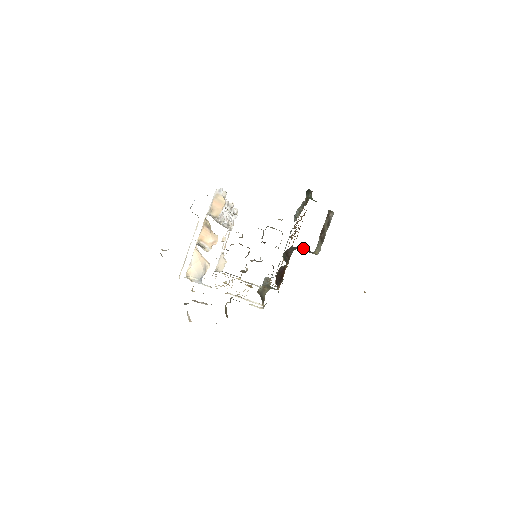
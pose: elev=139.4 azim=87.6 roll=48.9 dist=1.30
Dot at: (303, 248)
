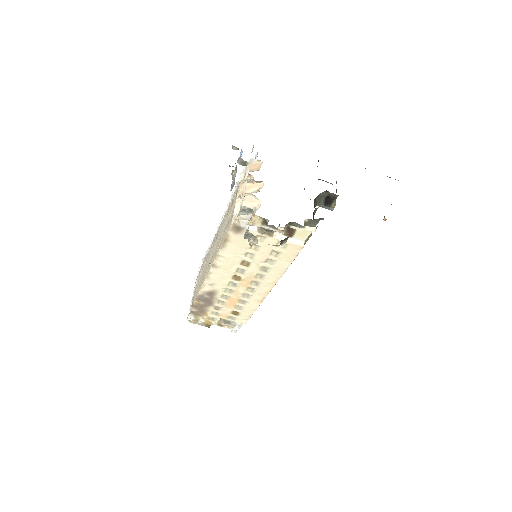
Dot at: (324, 201)
